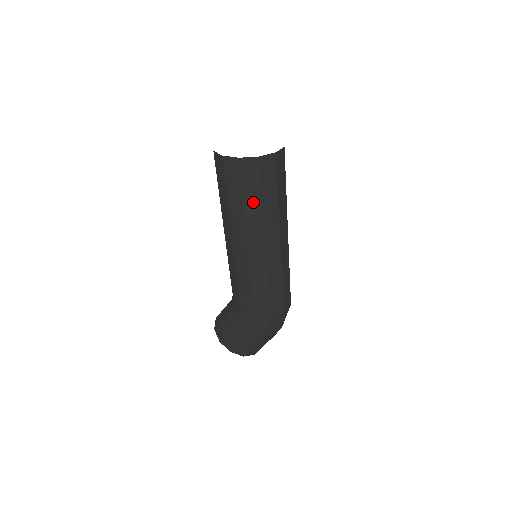
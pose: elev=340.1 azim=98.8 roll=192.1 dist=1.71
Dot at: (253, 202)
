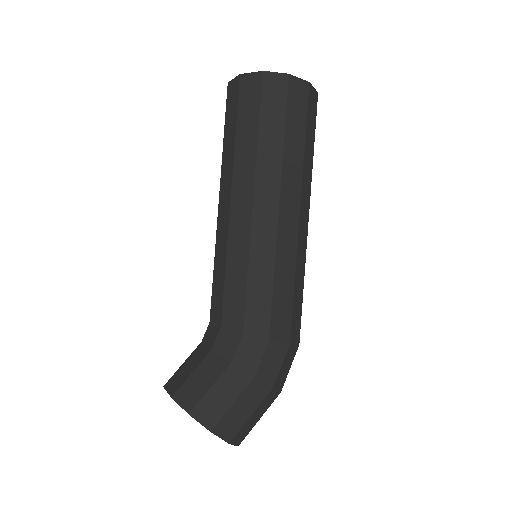
Dot at: (295, 141)
